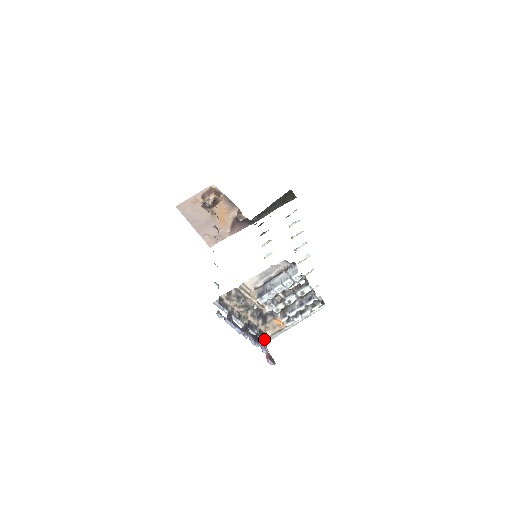
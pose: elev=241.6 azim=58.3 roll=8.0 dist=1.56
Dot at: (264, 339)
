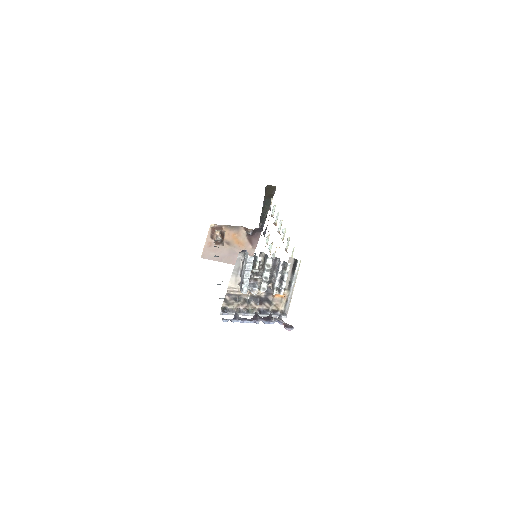
Dot at: (280, 315)
